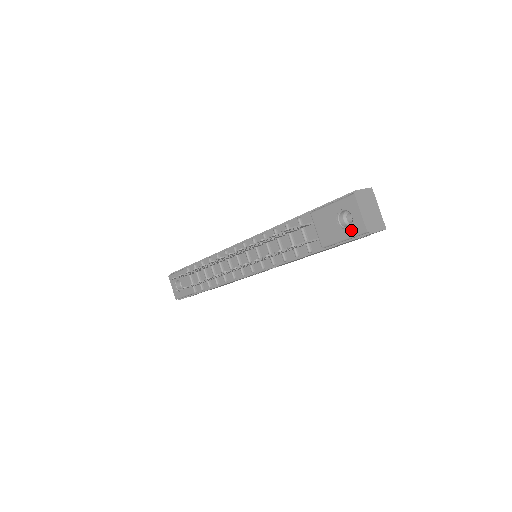
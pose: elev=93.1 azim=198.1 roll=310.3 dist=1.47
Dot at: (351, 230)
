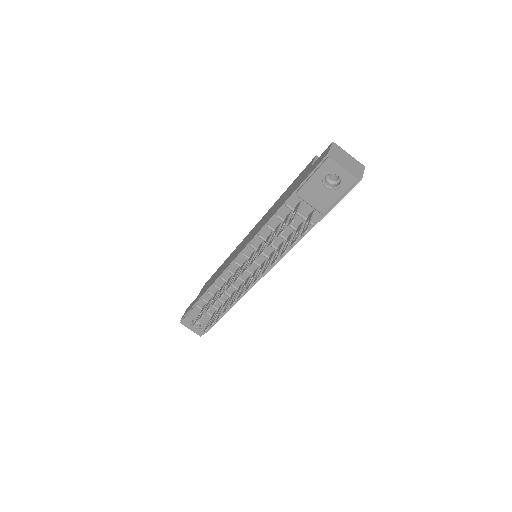
Dot at: (343, 187)
